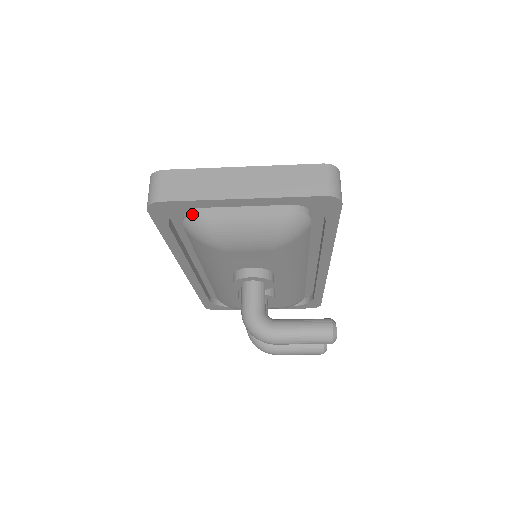
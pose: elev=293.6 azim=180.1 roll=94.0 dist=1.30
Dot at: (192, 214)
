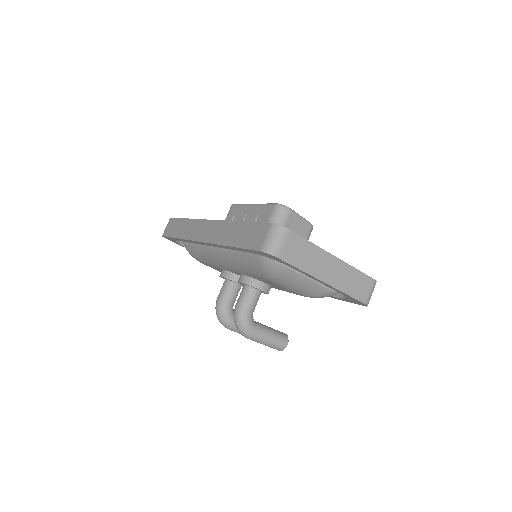
Dot at: occluded
